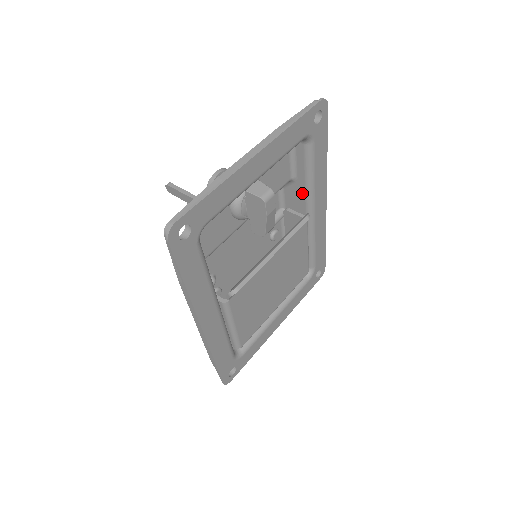
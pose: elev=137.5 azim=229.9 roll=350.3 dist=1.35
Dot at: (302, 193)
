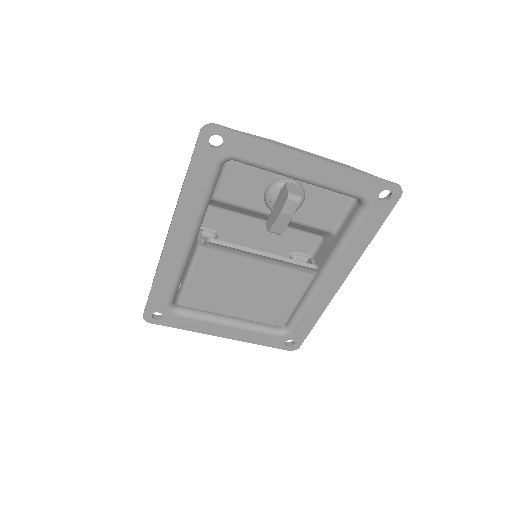
Dot at: (330, 251)
